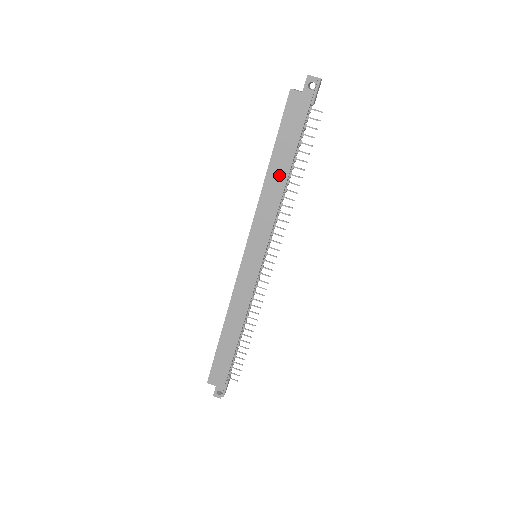
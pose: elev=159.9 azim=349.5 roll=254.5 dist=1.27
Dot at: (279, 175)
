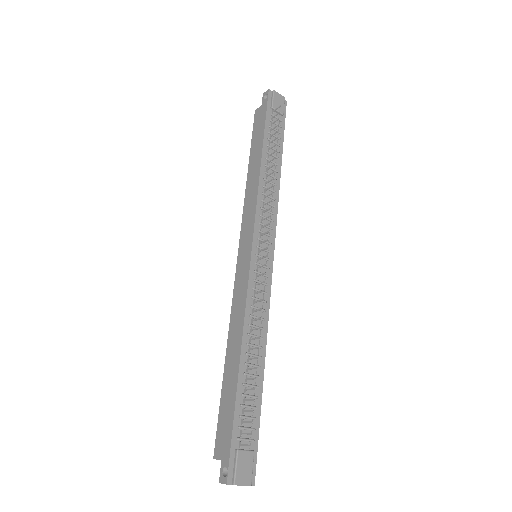
Dot at: (255, 166)
